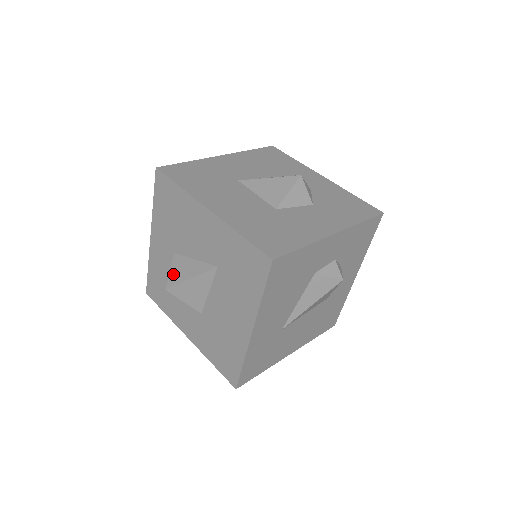
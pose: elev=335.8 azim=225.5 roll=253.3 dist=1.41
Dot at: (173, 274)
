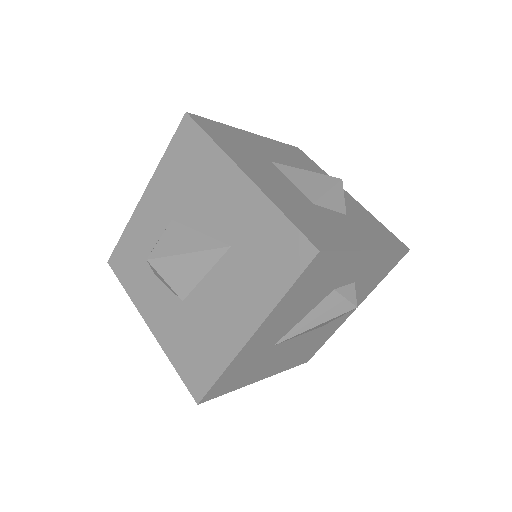
Dot at: (163, 243)
